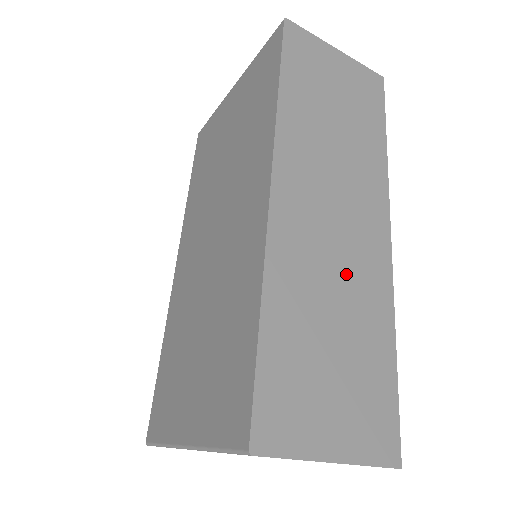
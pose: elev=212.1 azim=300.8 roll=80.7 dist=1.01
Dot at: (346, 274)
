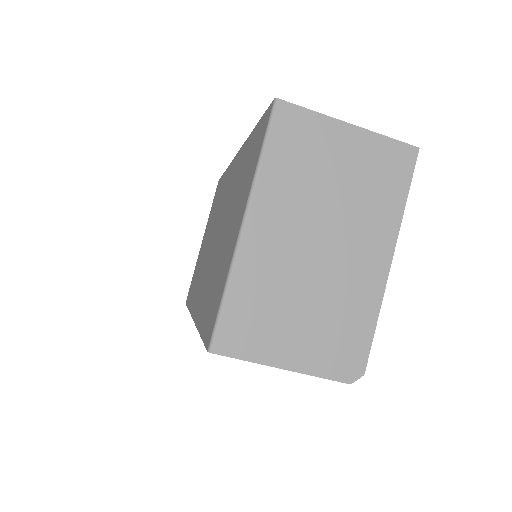
Dot at: occluded
